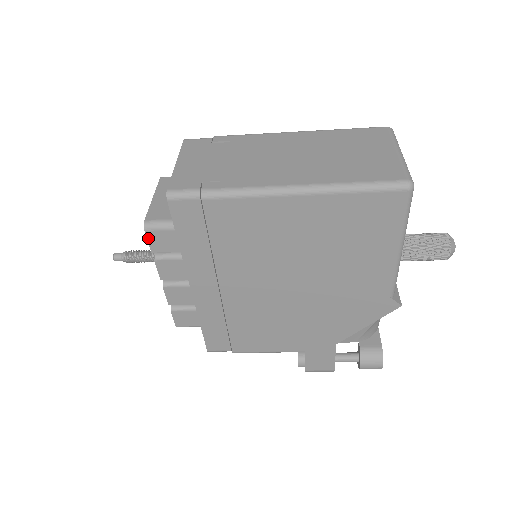
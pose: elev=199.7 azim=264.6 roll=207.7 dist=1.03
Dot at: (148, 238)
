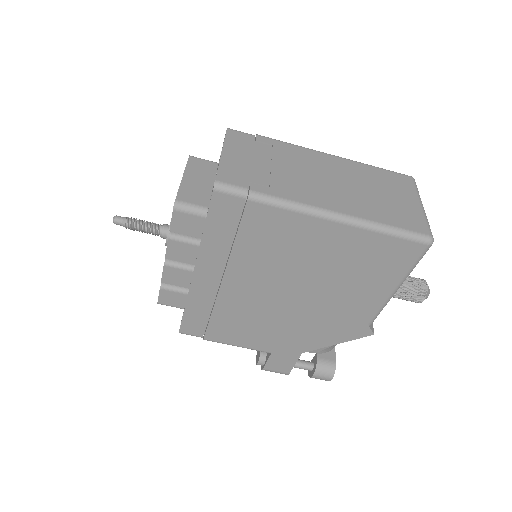
Dot at: (173, 217)
